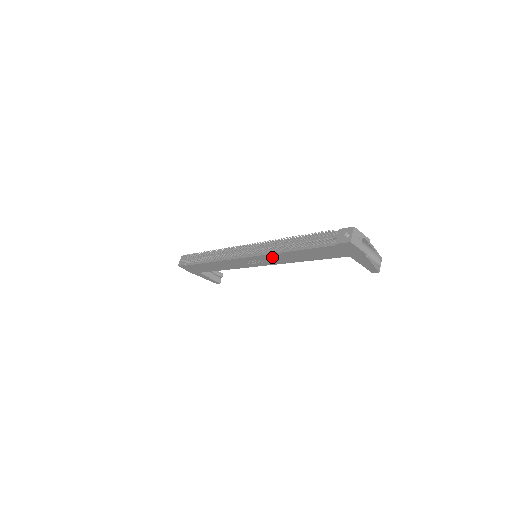
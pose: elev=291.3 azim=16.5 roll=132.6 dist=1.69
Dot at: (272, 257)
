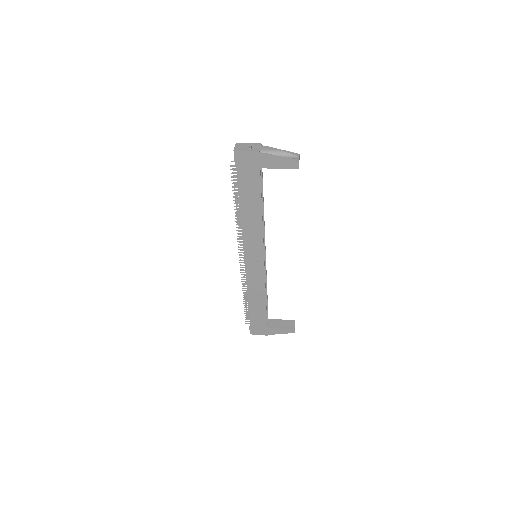
Dot at: (249, 237)
